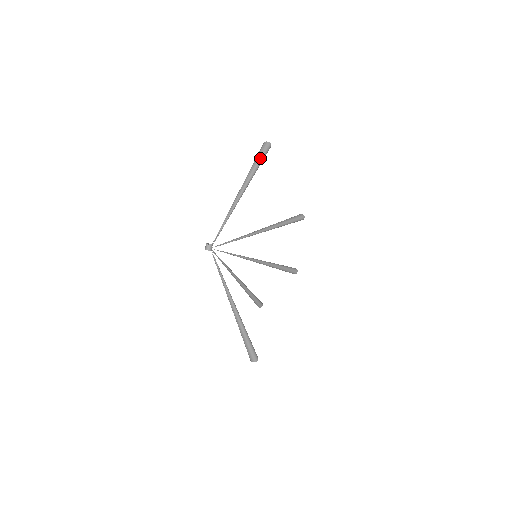
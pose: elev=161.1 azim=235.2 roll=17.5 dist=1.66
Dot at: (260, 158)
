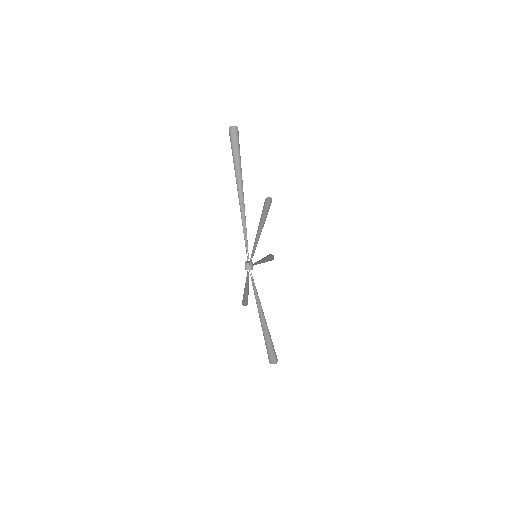
Dot at: (238, 147)
